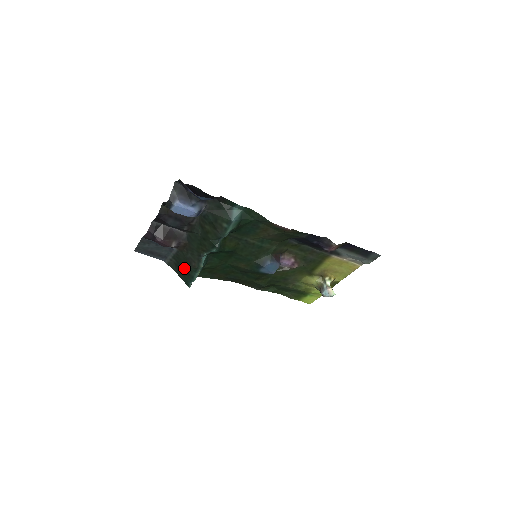
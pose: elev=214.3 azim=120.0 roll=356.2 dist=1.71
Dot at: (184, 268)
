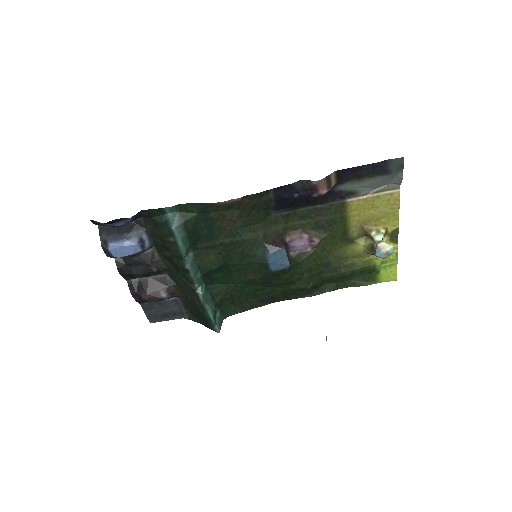
Dot at: (198, 314)
